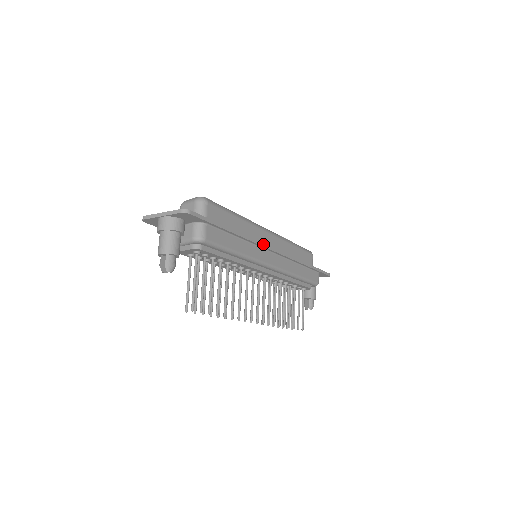
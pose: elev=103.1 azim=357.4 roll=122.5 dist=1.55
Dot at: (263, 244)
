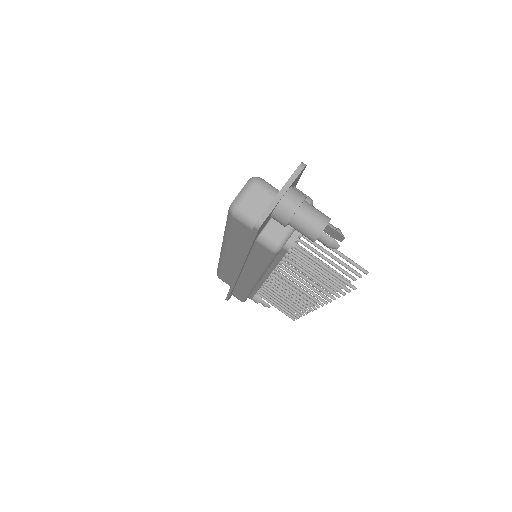
Dot at: occluded
